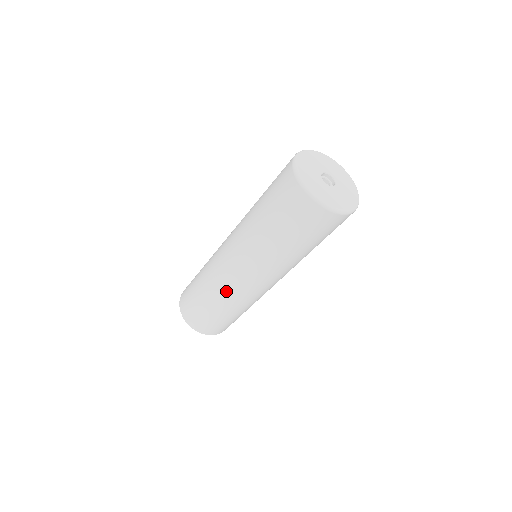
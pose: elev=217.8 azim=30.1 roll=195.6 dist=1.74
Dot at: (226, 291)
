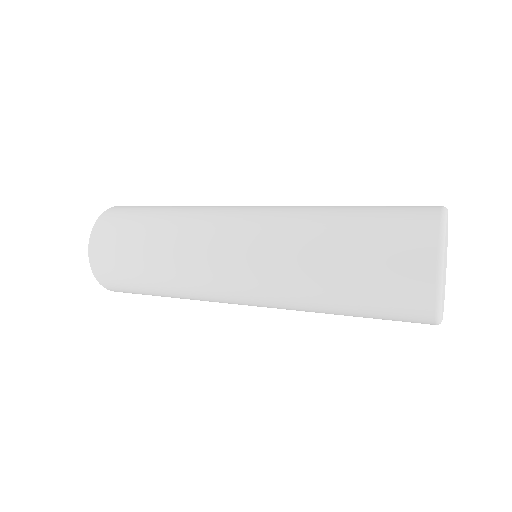
Dot at: (190, 269)
